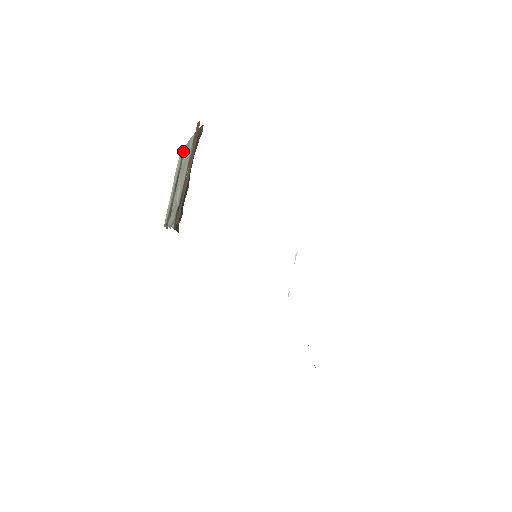
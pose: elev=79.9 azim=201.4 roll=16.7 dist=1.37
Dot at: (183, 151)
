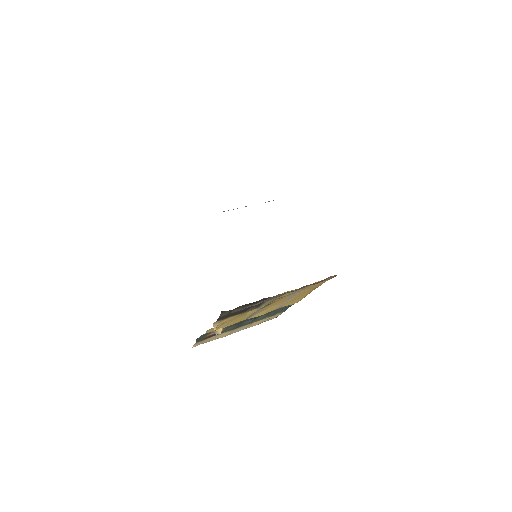
Dot at: occluded
